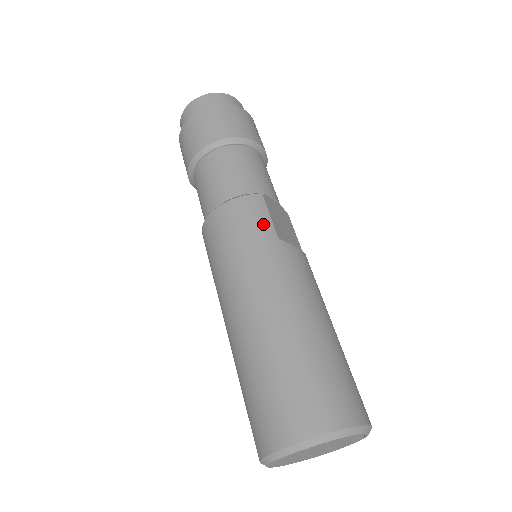
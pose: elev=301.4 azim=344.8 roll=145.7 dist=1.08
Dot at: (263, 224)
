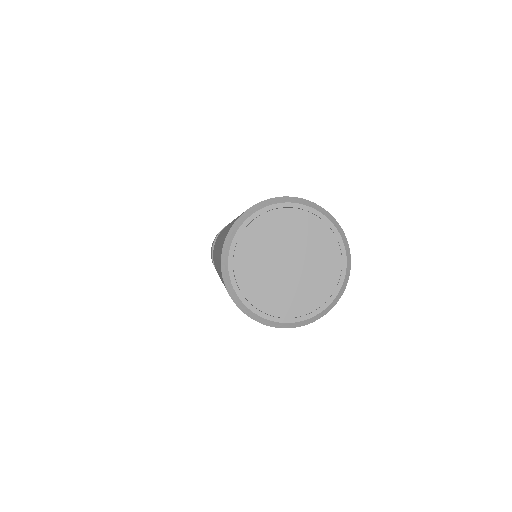
Dot at: occluded
